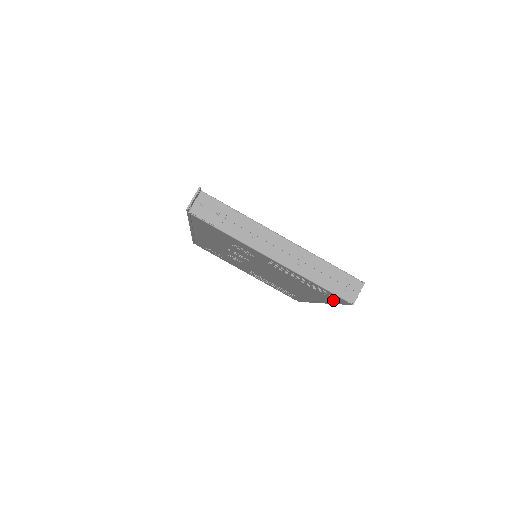
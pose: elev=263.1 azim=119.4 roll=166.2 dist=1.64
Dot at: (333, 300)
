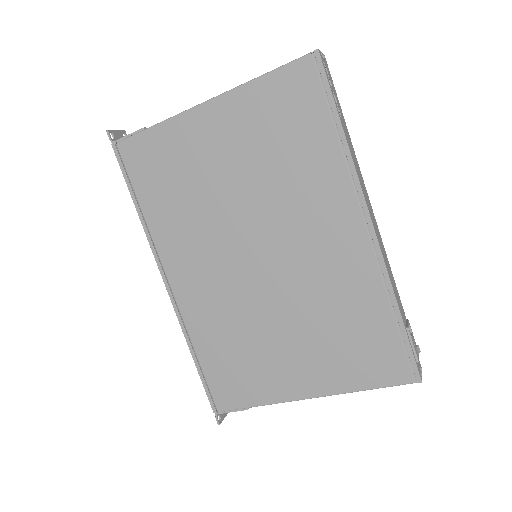
Dot at: occluded
